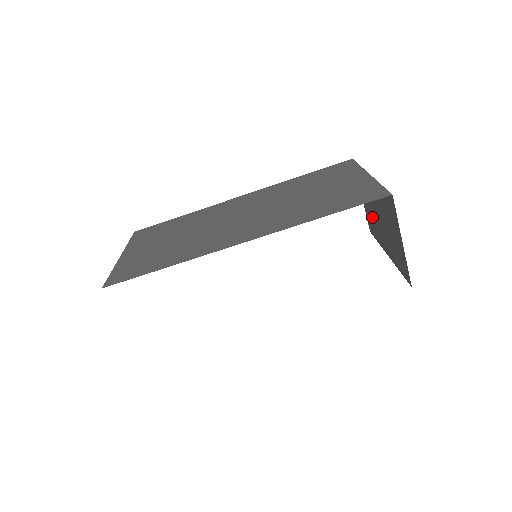
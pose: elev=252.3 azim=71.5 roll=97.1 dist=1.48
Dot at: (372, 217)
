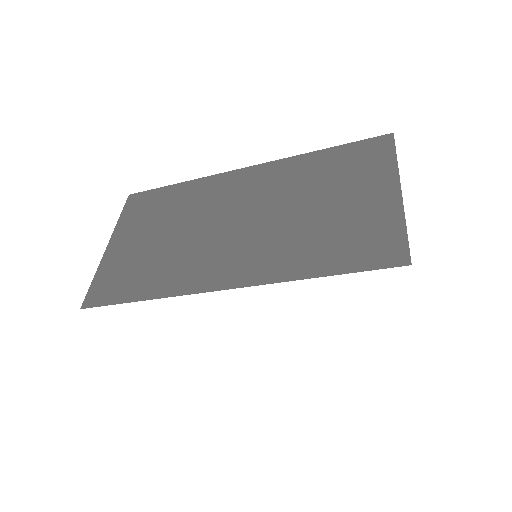
Dot at: occluded
